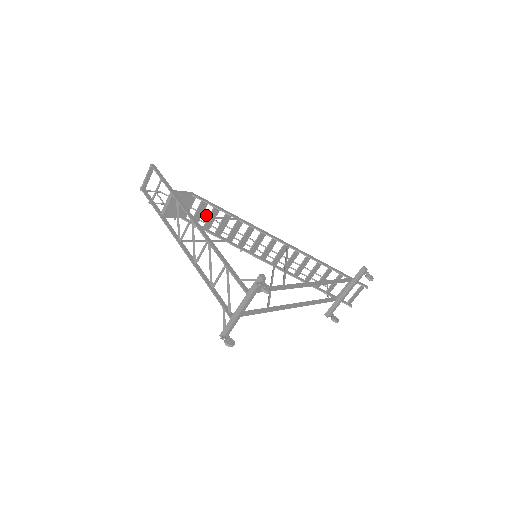
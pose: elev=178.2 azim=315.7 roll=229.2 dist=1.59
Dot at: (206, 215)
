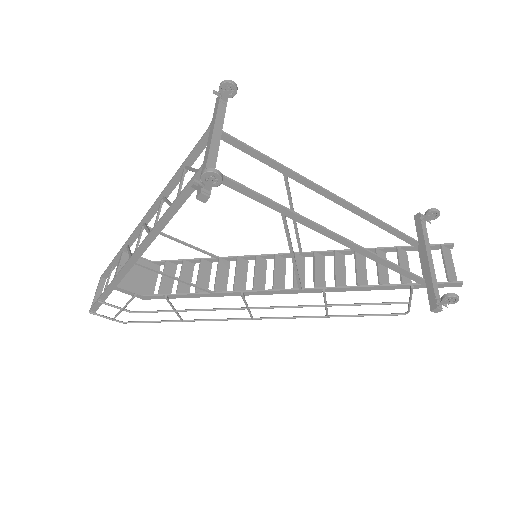
Dot at: (188, 320)
